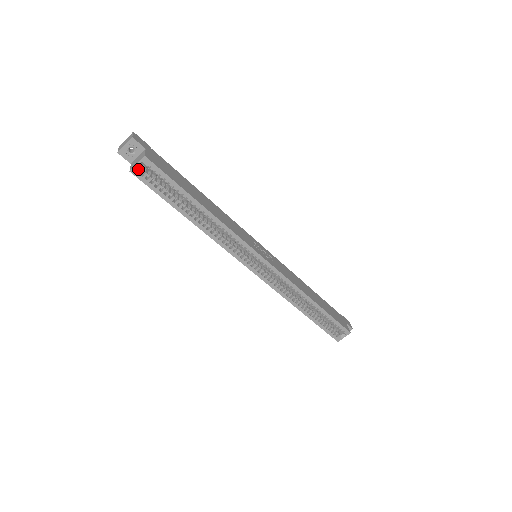
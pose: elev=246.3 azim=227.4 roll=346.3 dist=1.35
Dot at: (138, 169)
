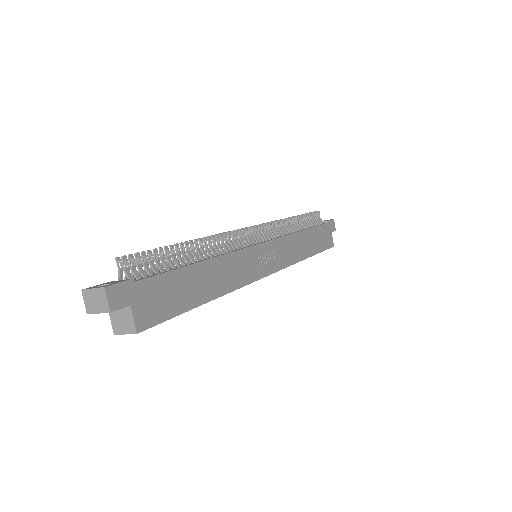
Dot at: (126, 331)
